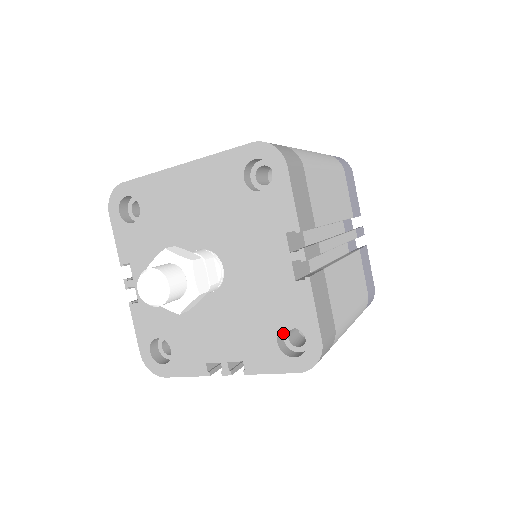
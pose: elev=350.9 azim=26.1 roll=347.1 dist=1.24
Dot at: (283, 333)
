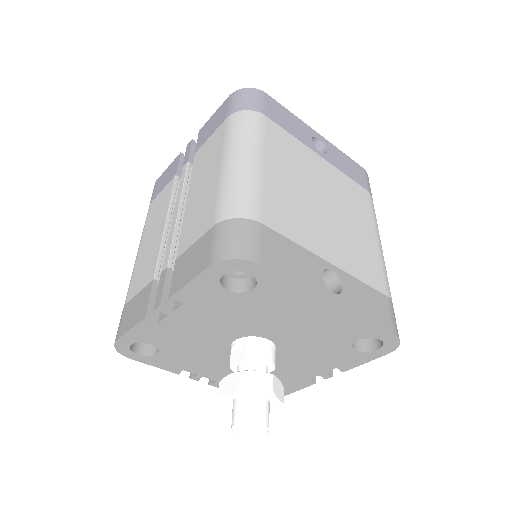
Dot at: occluded
